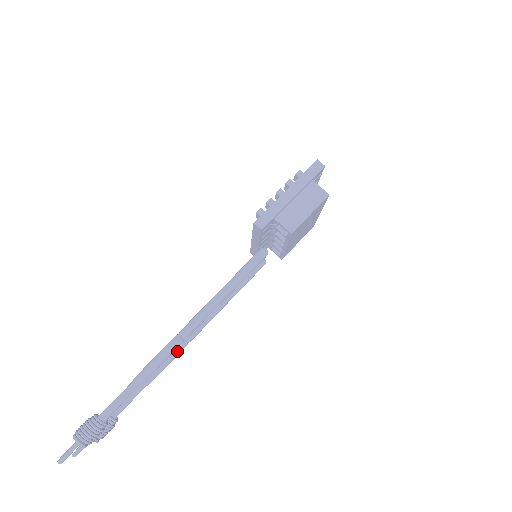
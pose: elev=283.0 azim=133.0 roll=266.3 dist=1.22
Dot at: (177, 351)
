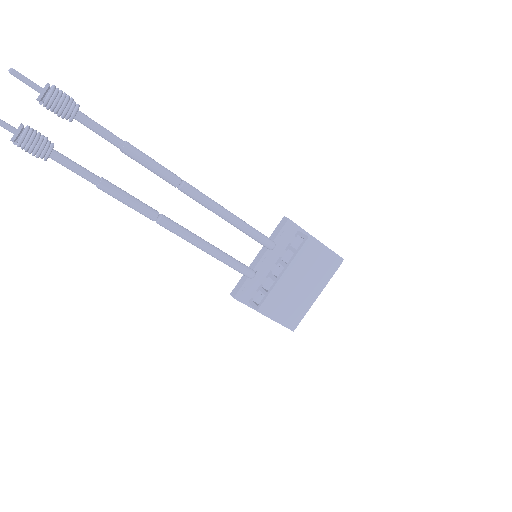
Dot at: (147, 206)
